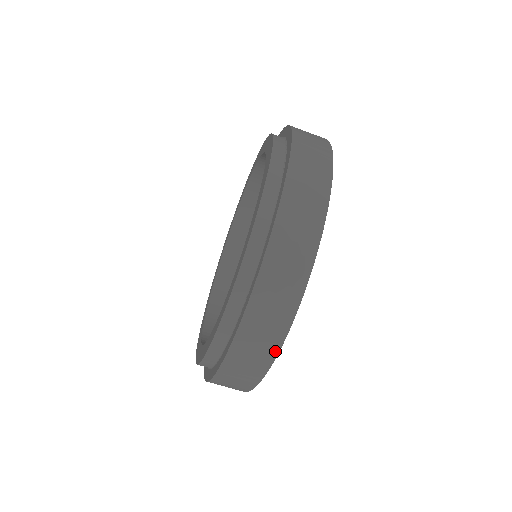
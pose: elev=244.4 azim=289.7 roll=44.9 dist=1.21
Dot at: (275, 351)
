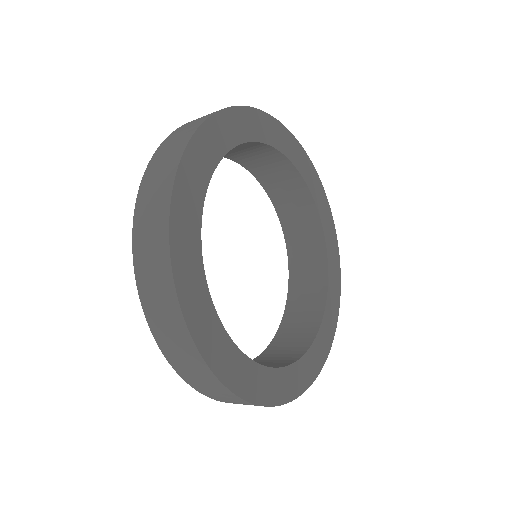
Dot at: (332, 334)
